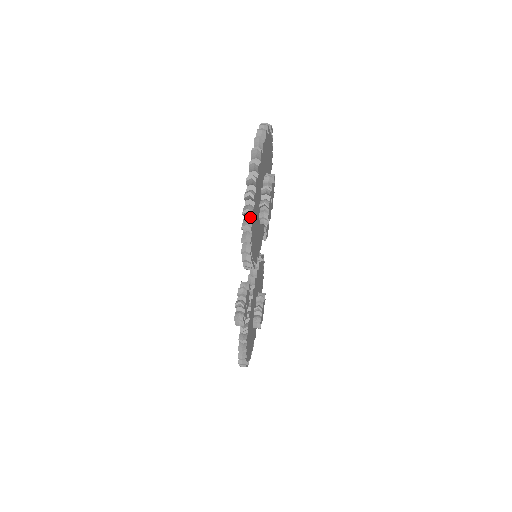
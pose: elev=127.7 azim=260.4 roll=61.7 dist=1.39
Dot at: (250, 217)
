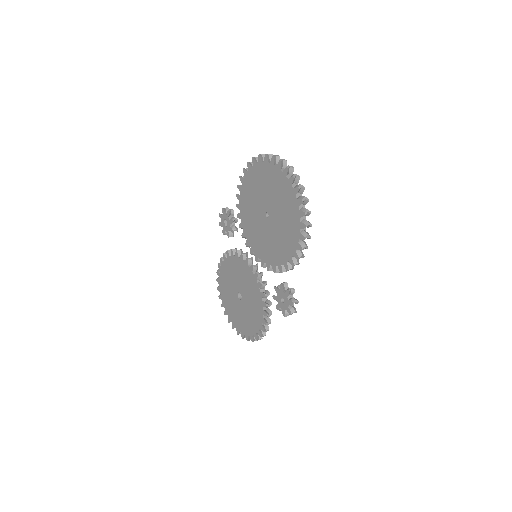
Dot at: occluded
